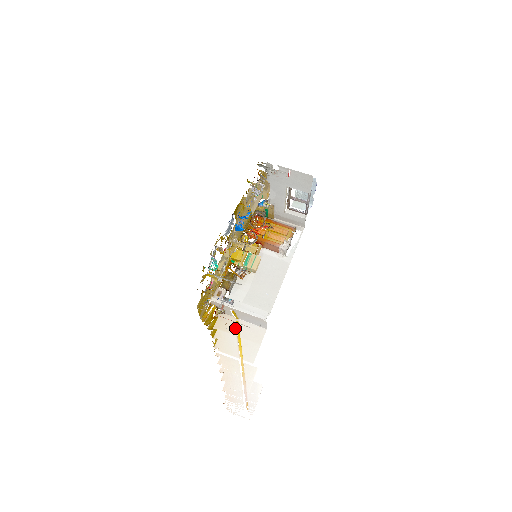
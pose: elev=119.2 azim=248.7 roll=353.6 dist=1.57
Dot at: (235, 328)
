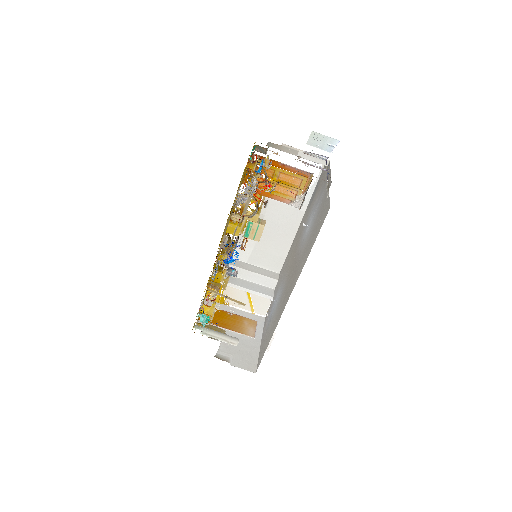
Dot at: occluded
